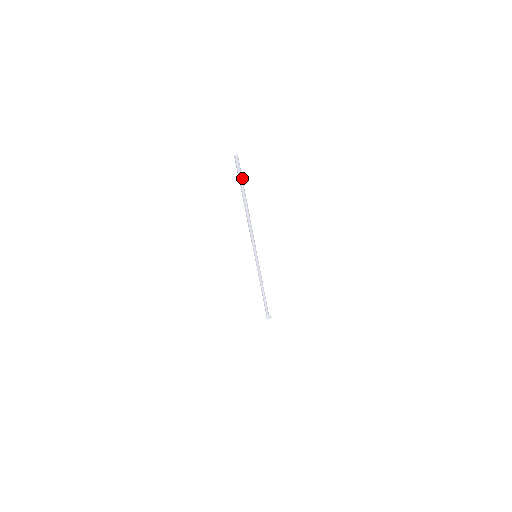
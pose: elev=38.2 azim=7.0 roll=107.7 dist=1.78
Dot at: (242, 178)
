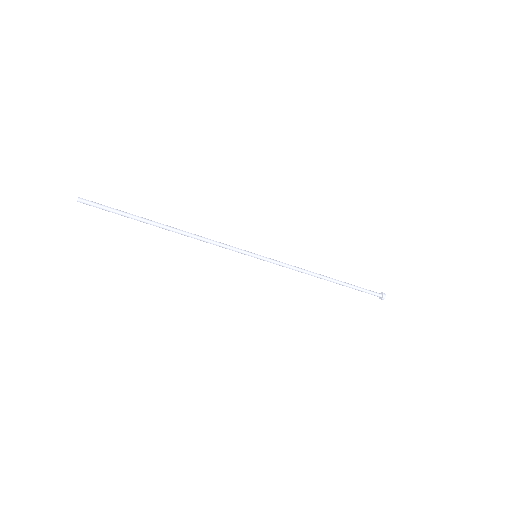
Dot at: (117, 210)
